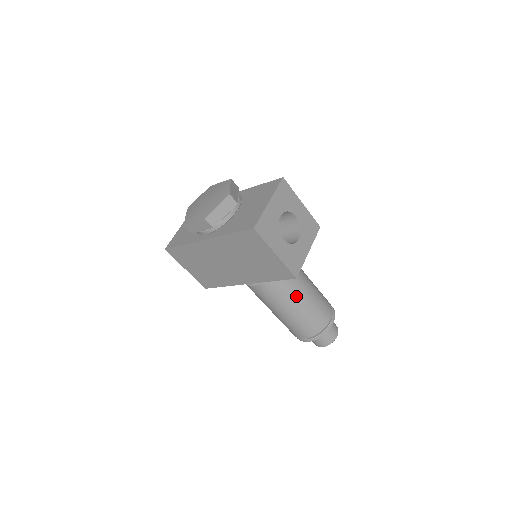
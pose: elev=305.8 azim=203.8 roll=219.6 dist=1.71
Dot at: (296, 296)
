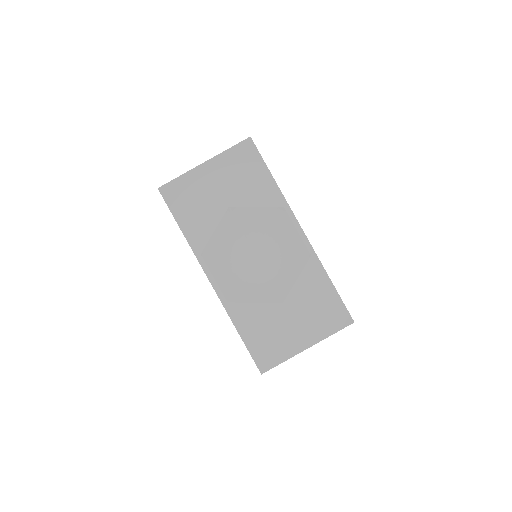
Dot at: occluded
